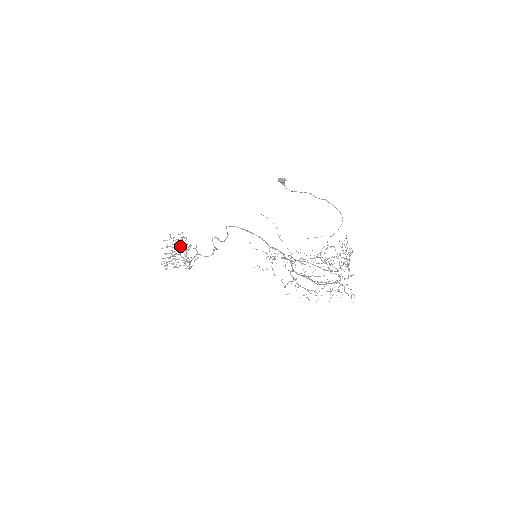
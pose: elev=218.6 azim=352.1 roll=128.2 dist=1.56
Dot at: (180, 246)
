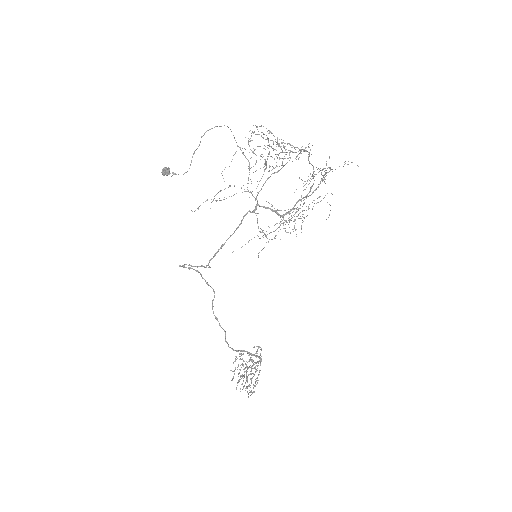
Dot at: (248, 368)
